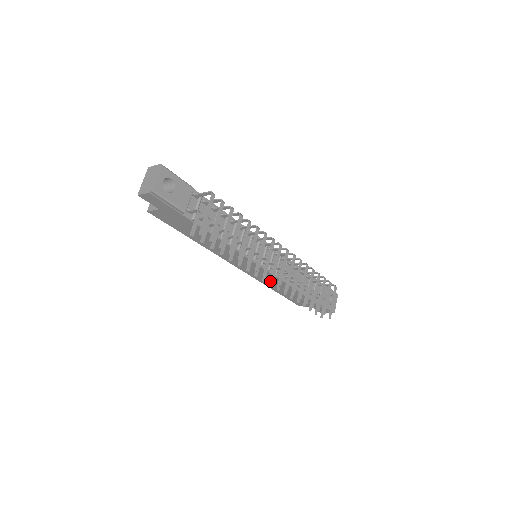
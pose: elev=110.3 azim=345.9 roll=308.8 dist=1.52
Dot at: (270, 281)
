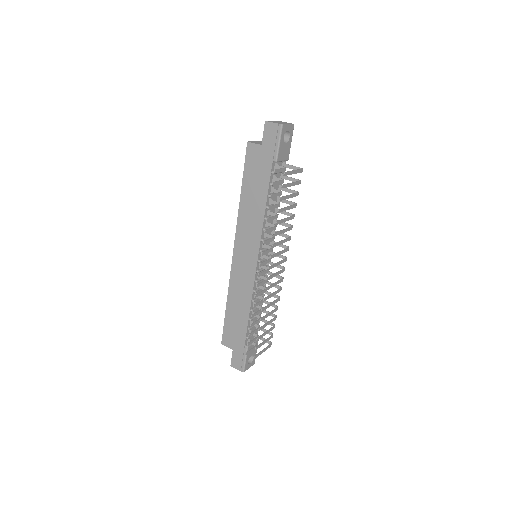
Dot at: occluded
